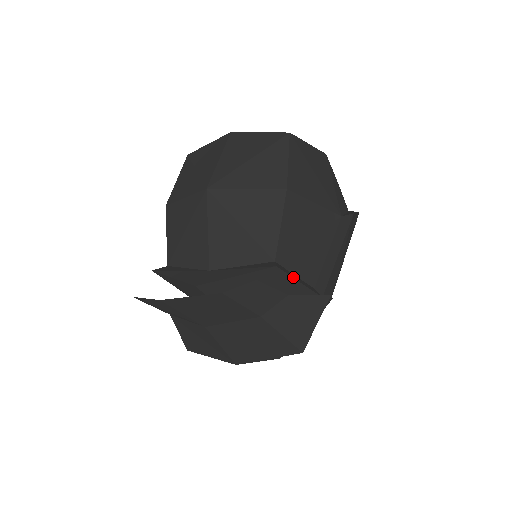
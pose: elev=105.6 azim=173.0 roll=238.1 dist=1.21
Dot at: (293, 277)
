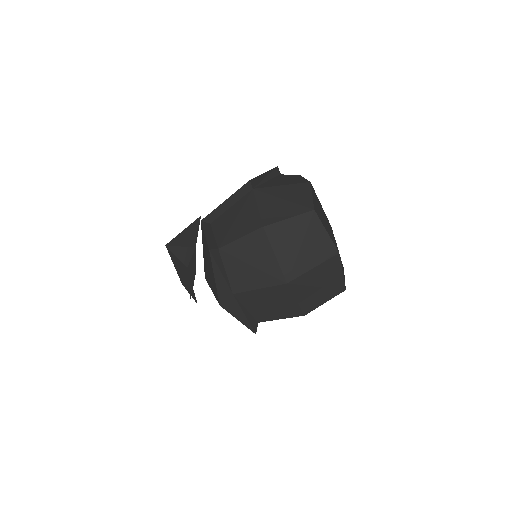
Dot at: occluded
